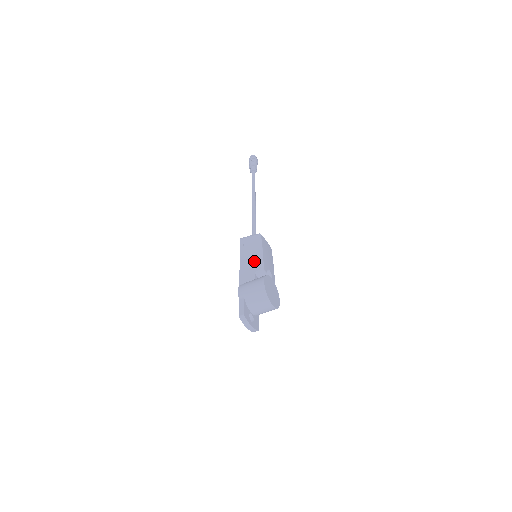
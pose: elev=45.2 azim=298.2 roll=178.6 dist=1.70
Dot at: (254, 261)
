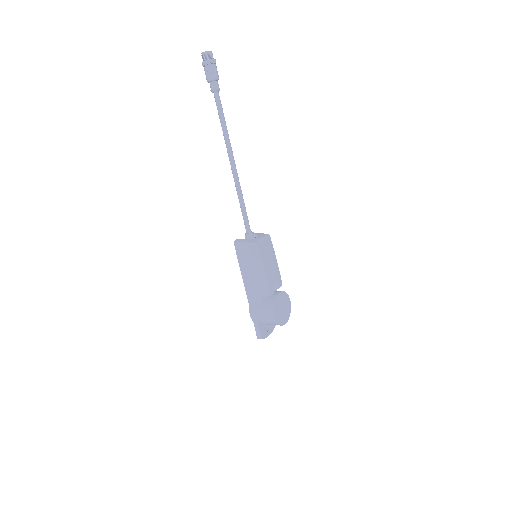
Dot at: (258, 283)
